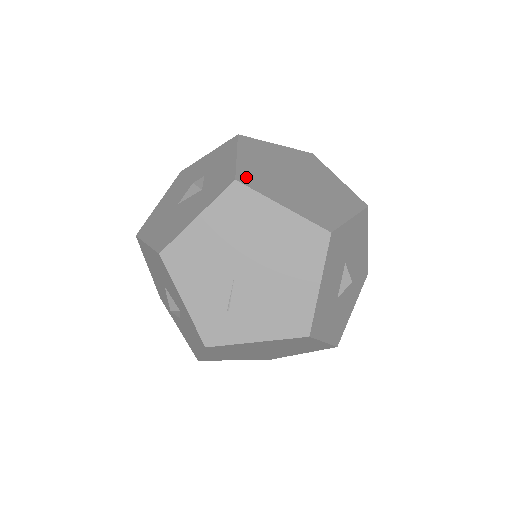
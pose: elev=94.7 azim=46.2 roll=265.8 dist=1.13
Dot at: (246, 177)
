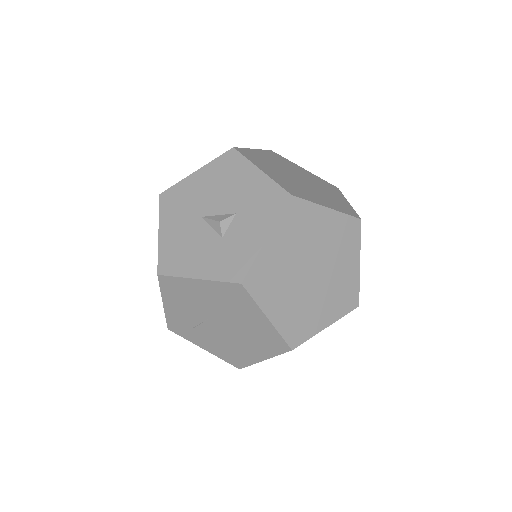
Dot at: (255, 278)
